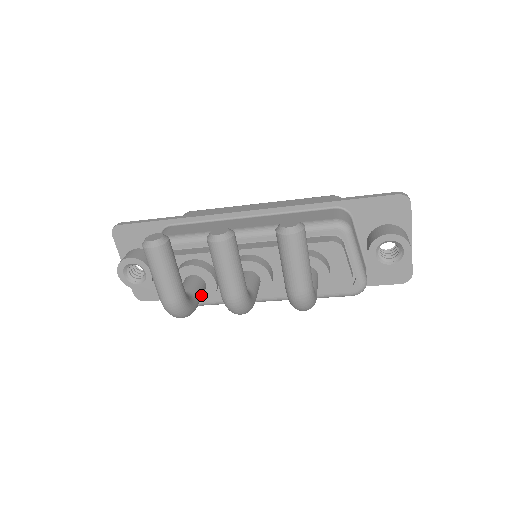
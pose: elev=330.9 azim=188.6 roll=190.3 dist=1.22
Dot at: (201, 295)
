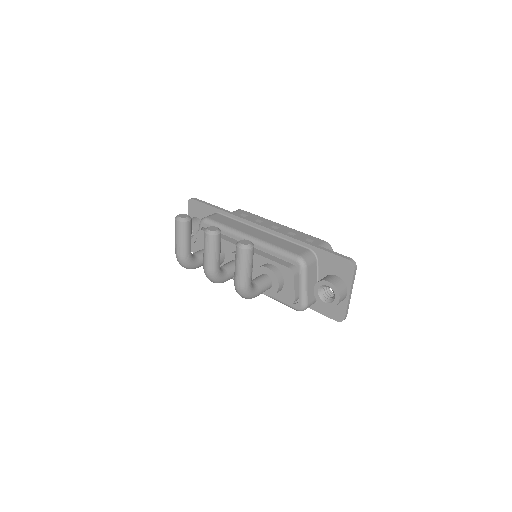
Dot at: occluded
